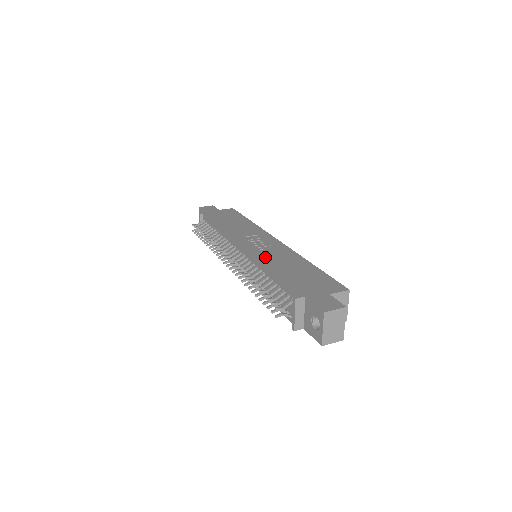
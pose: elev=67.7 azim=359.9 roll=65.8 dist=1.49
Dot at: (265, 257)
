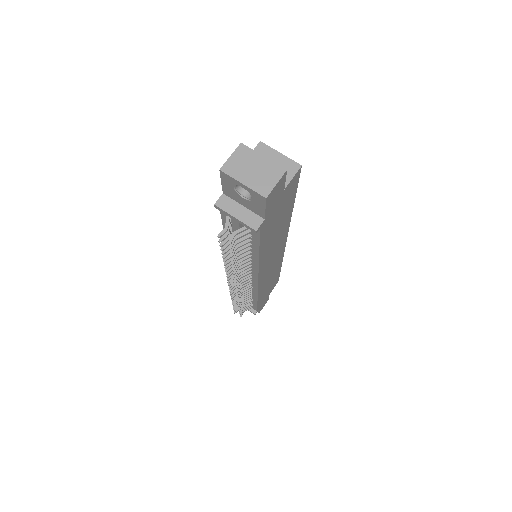
Dot at: occluded
